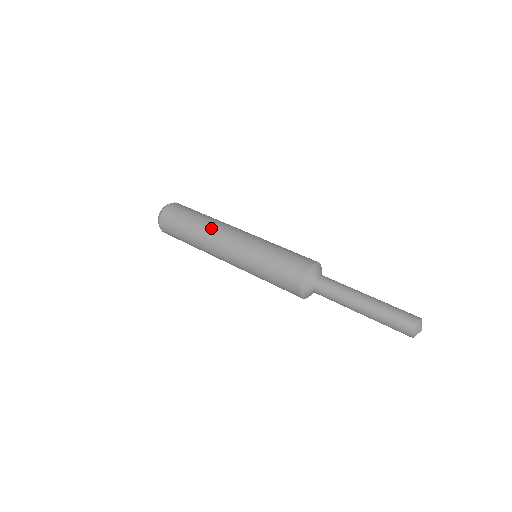
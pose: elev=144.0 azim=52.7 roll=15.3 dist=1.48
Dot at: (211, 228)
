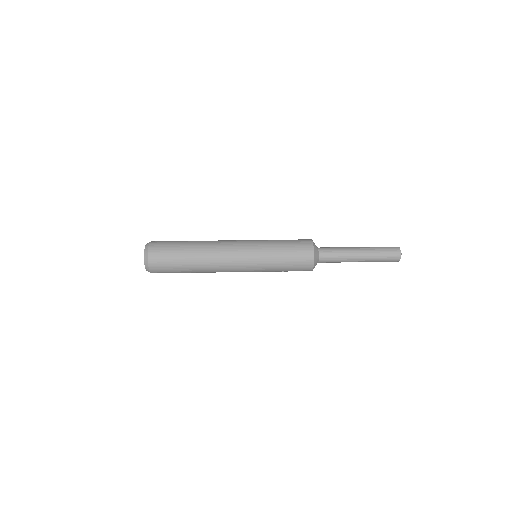
Dot at: (210, 241)
